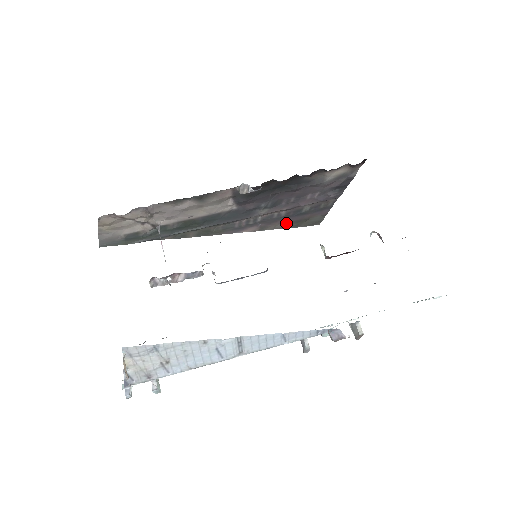
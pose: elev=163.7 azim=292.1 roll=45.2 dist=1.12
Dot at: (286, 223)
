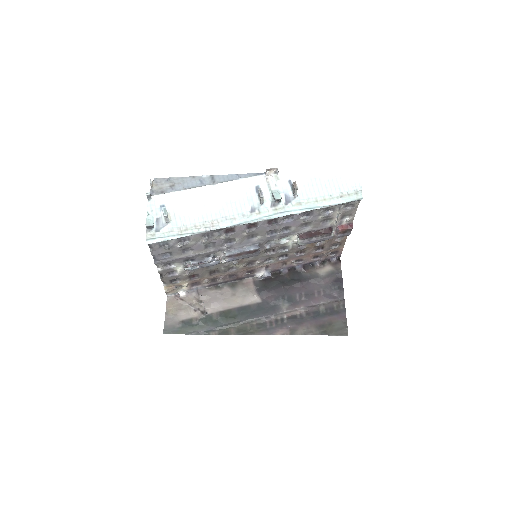
Dot at: (313, 328)
